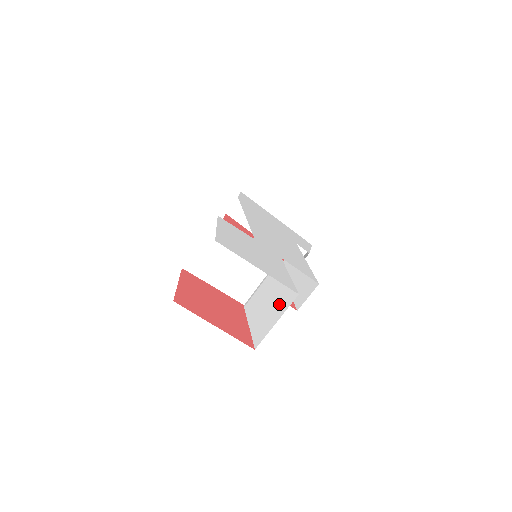
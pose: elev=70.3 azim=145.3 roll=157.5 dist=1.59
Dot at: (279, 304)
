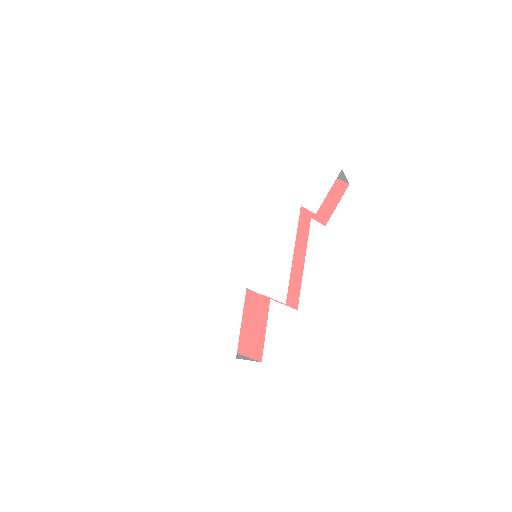
Dot at: occluded
